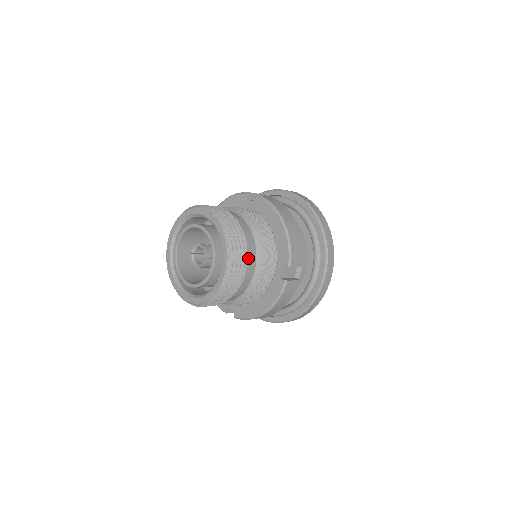
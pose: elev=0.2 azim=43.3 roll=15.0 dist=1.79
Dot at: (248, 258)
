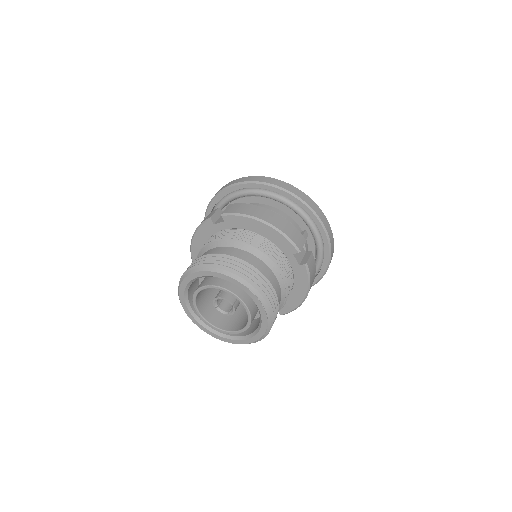
Dot at: occluded
